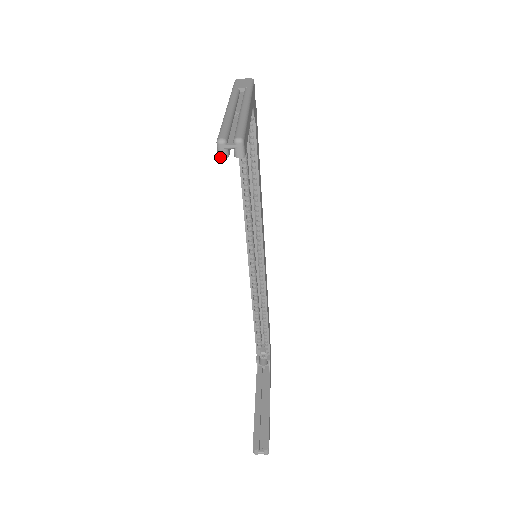
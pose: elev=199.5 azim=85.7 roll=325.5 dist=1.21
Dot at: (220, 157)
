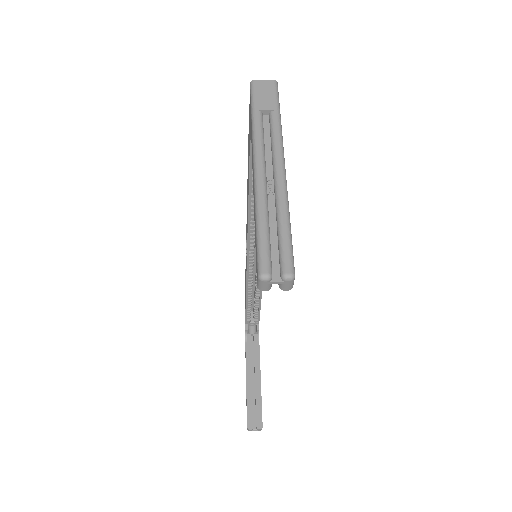
Dot at: (260, 290)
